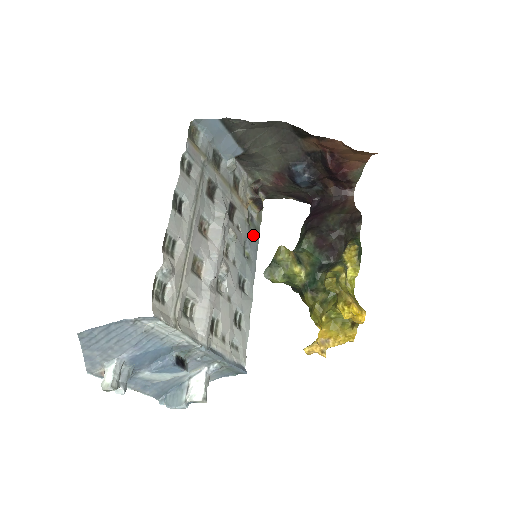
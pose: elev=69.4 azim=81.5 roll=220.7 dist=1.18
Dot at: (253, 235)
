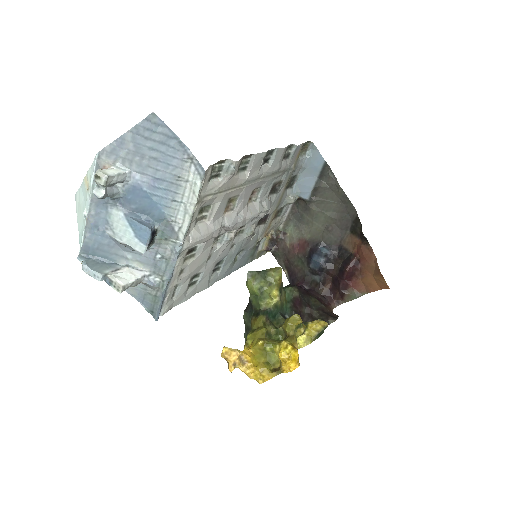
Dot at: (248, 256)
